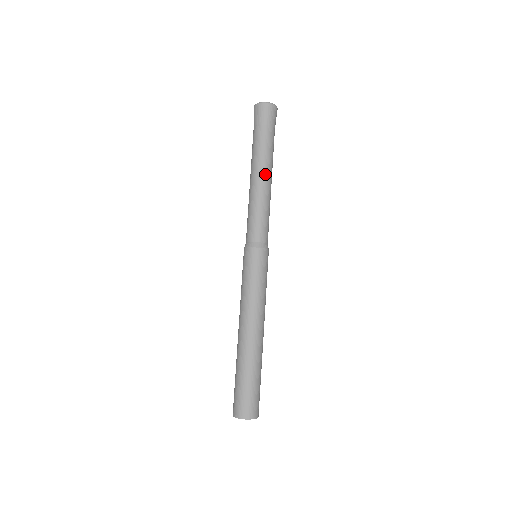
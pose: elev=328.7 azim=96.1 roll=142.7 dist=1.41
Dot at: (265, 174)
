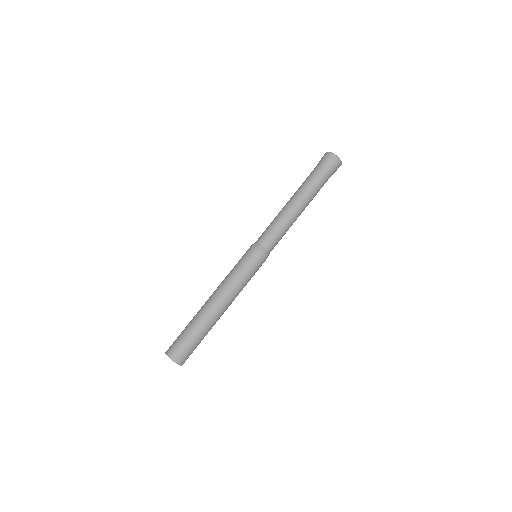
Dot at: (300, 203)
